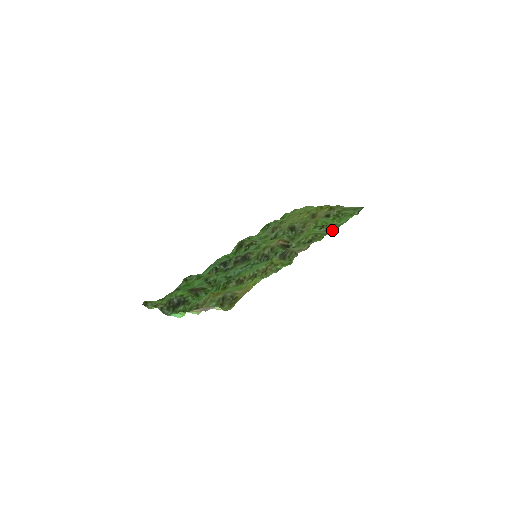
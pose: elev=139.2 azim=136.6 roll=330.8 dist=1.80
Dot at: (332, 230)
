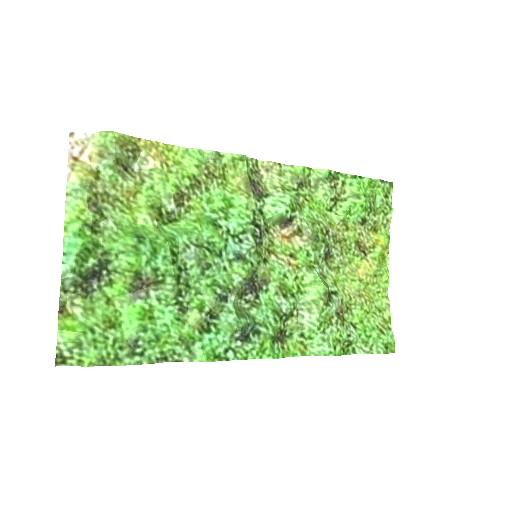
Dot at: (332, 176)
